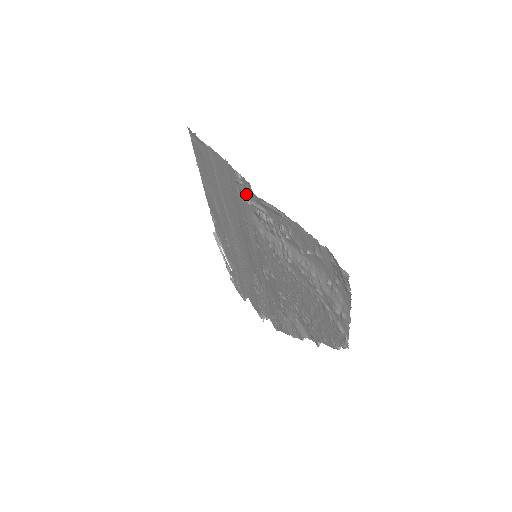
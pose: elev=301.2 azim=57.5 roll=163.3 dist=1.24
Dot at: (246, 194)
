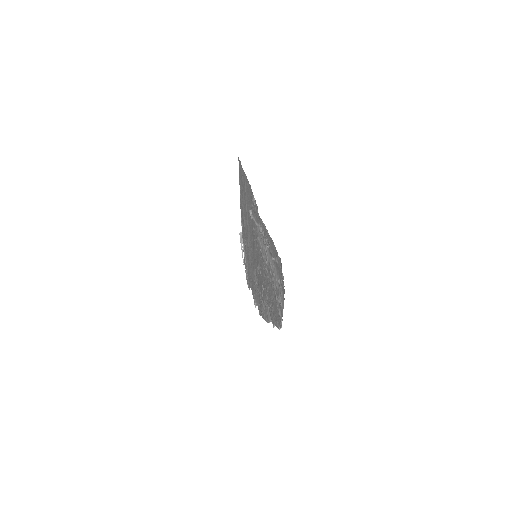
Dot at: (252, 212)
